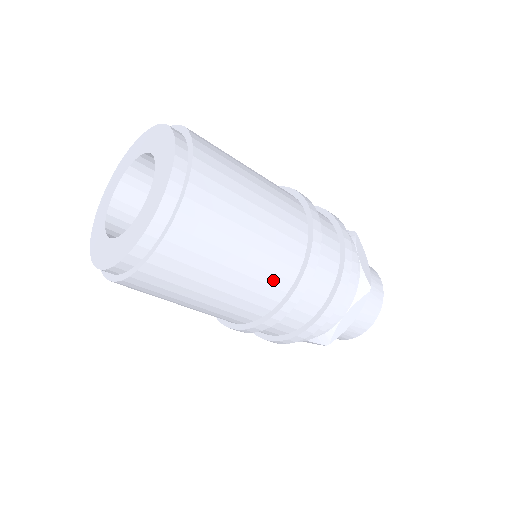
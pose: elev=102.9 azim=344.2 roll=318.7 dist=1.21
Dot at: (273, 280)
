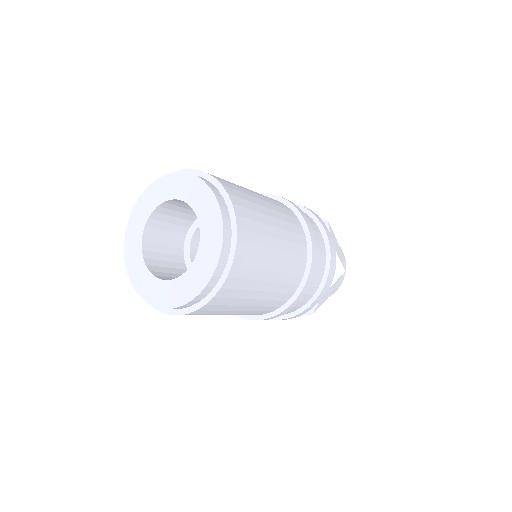
Dot at: (286, 289)
